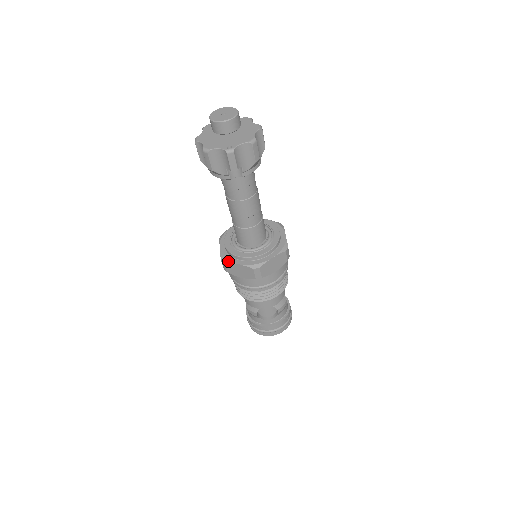
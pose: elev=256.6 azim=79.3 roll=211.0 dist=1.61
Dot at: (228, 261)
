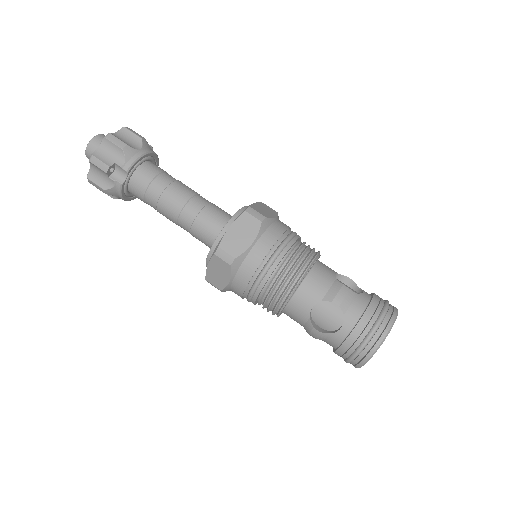
Dot at: occluded
